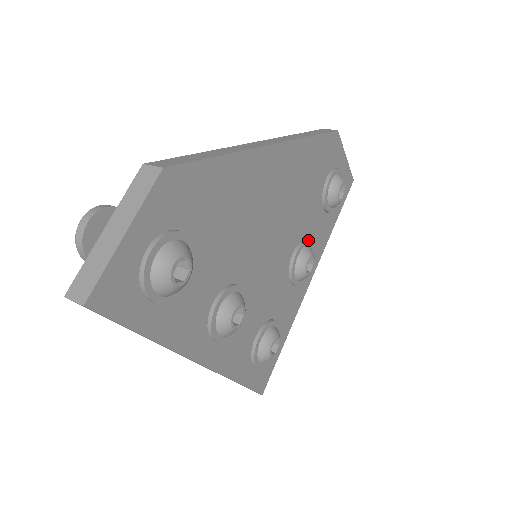
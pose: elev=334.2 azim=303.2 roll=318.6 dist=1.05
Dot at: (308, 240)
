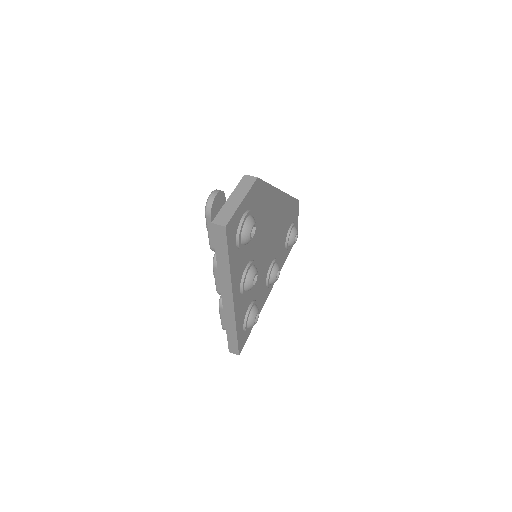
Dot at: occluded
